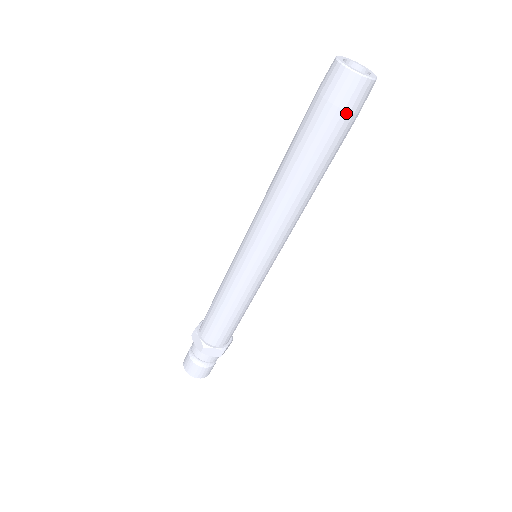
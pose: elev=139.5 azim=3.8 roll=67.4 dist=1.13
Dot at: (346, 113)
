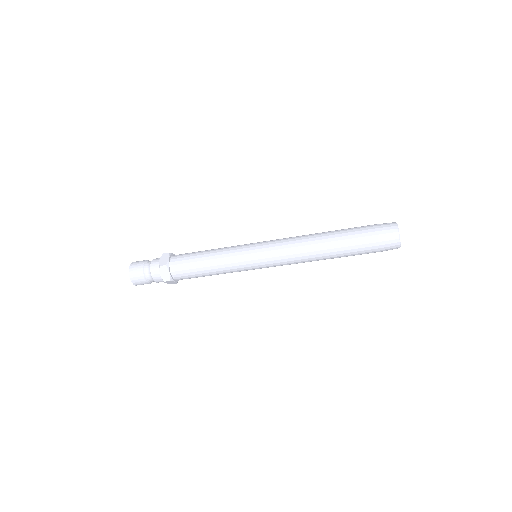
Dot at: (378, 244)
